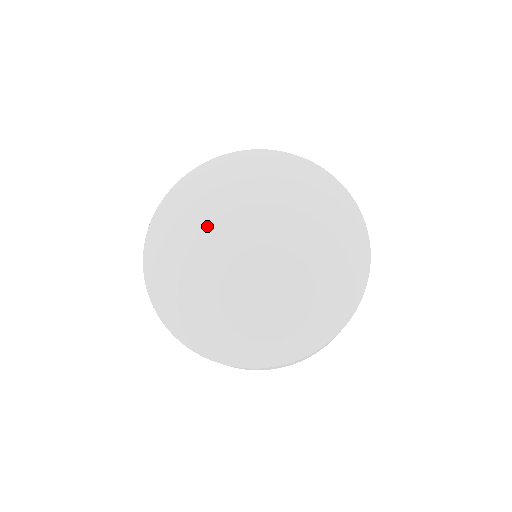
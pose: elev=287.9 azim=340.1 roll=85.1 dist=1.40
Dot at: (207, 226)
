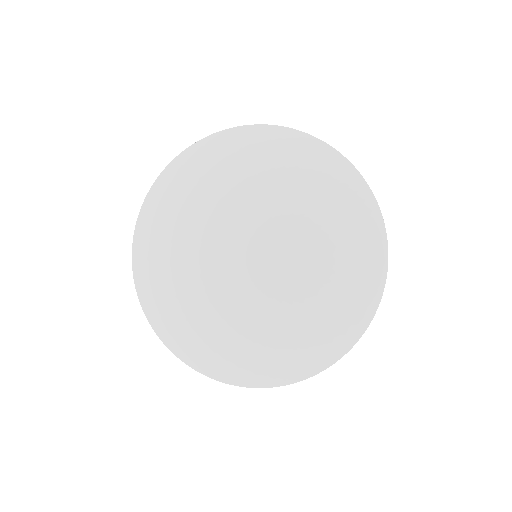
Dot at: (225, 199)
